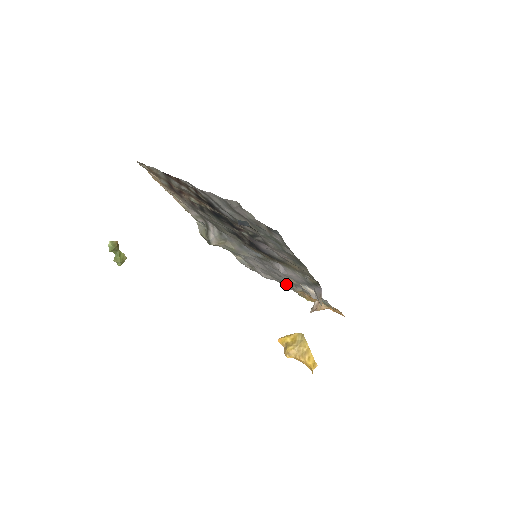
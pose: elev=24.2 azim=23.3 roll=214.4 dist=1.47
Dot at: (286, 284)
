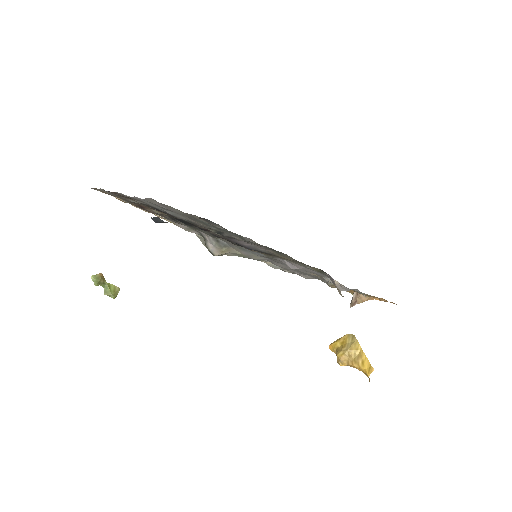
Dot at: occluded
